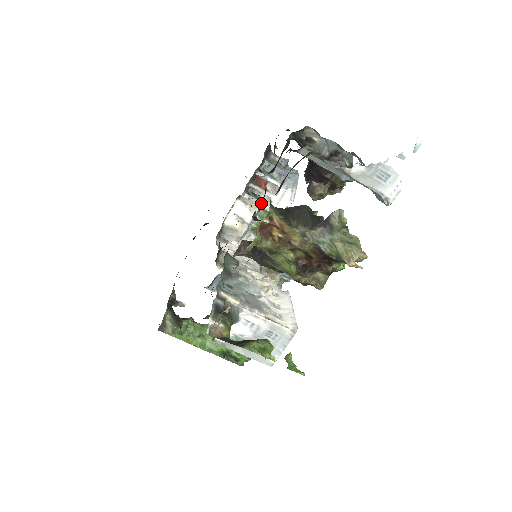
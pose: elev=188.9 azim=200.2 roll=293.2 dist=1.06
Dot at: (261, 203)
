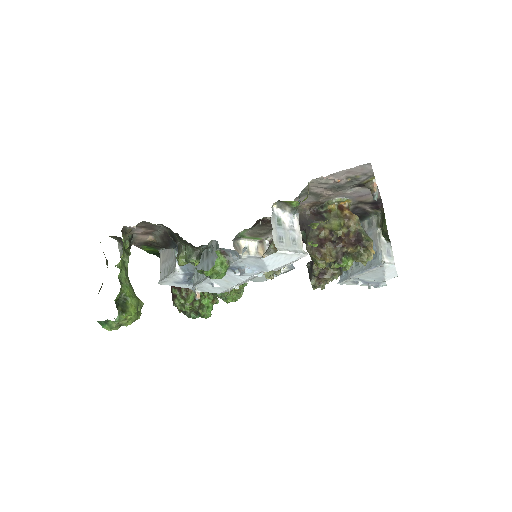
Dot at: occluded
